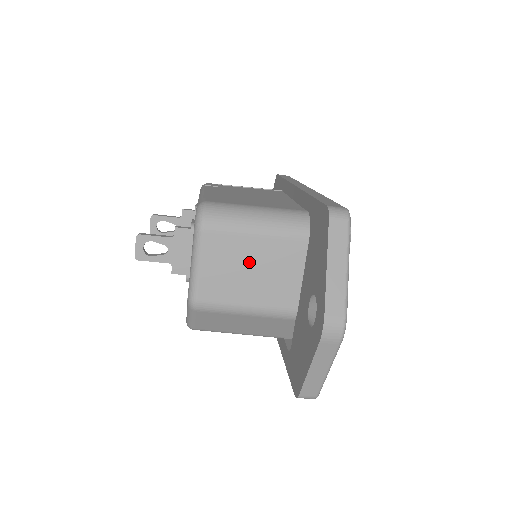
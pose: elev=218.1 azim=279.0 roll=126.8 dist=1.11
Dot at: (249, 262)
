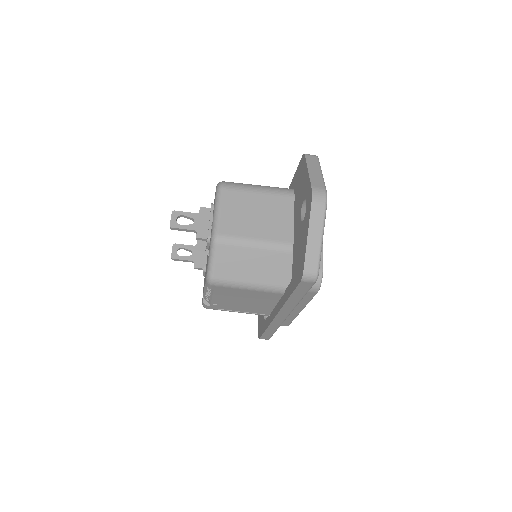
Dot at: (255, 209)
